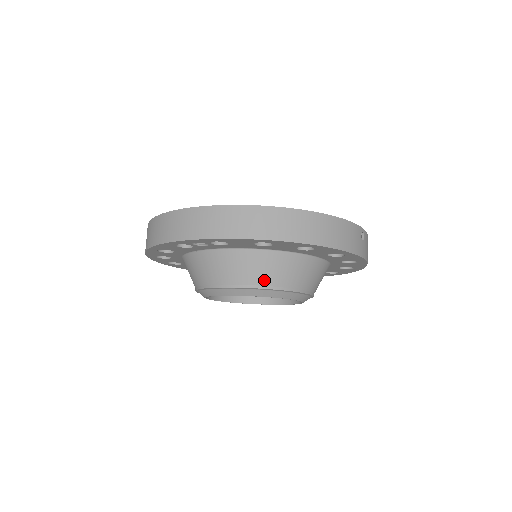
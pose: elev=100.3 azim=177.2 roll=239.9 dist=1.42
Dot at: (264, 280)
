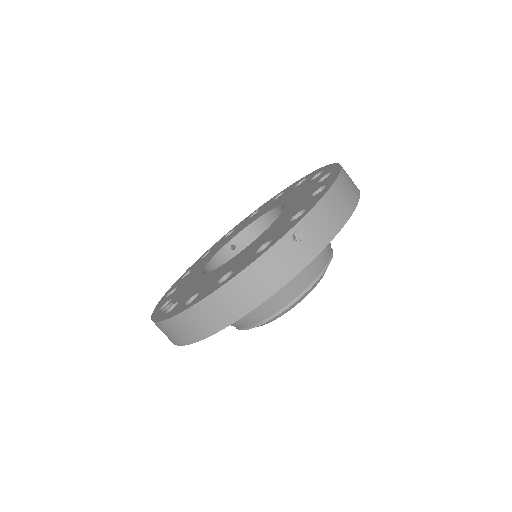
Dot at: (255, 320)
